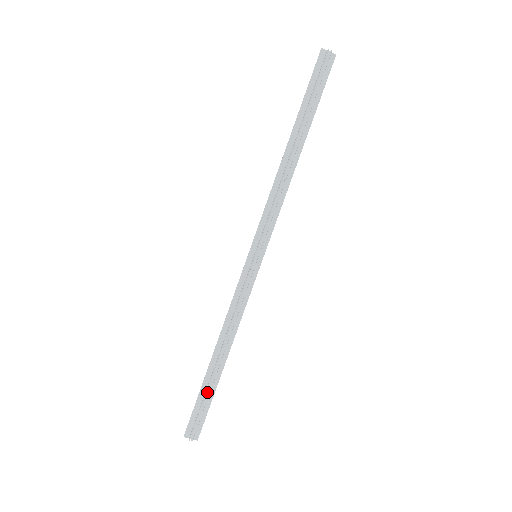
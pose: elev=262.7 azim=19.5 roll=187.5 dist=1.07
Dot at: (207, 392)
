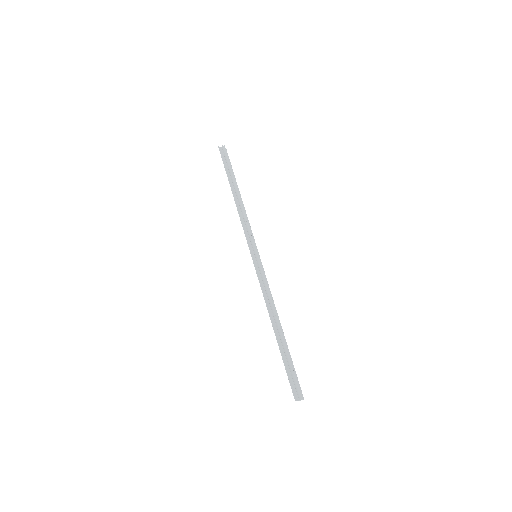
Dot at: (287, 358)
